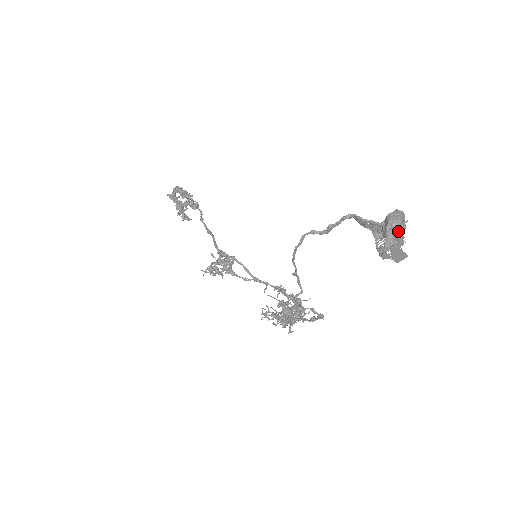
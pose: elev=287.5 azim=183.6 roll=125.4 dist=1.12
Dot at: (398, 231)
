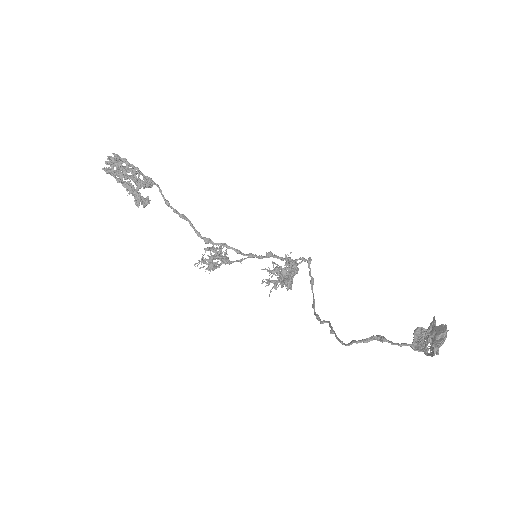
Dot at: occluded
